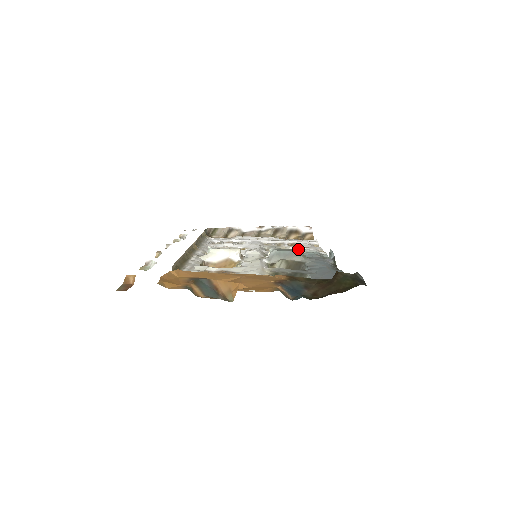
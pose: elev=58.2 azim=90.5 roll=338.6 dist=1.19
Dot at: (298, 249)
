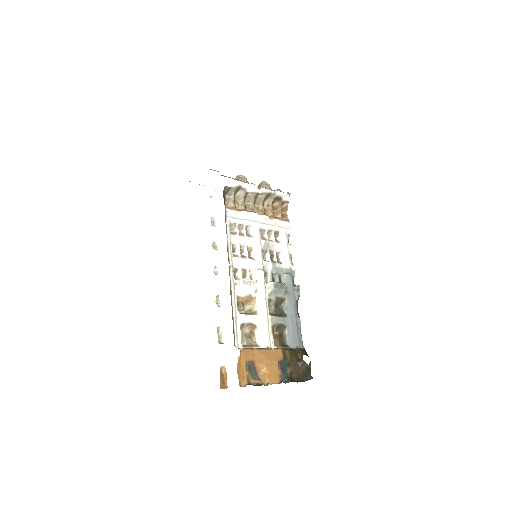
Dot at: (280, 251)
